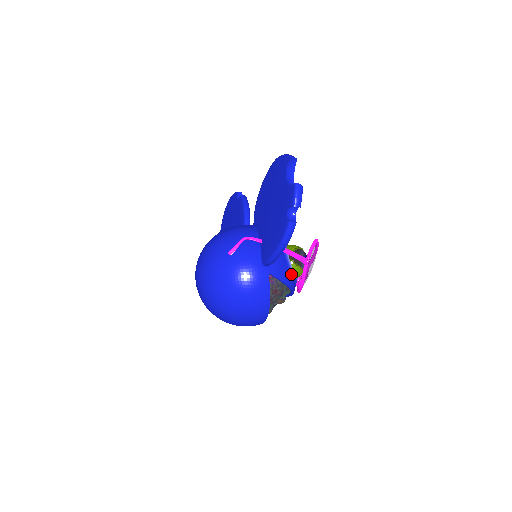
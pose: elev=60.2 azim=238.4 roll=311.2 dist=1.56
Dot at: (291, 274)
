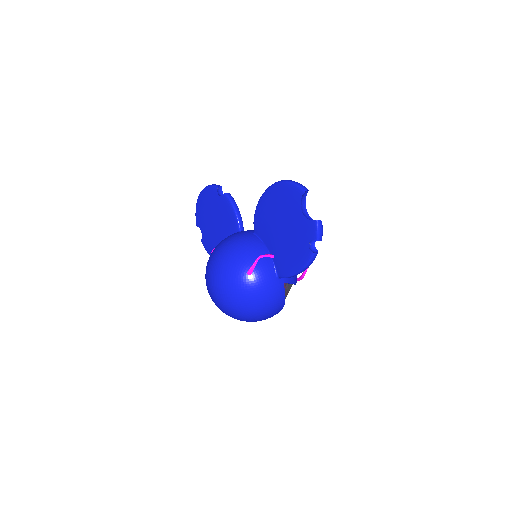
Dot at: occluded
